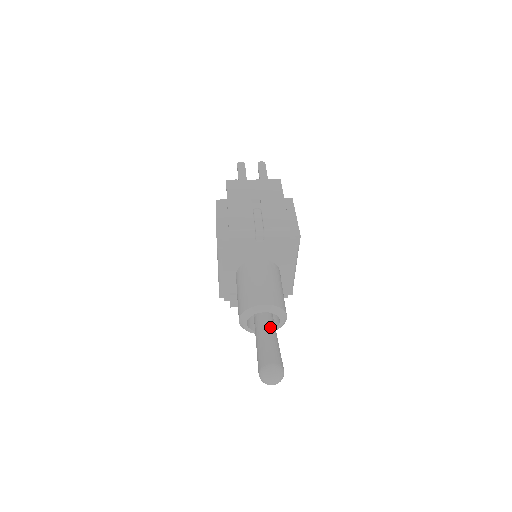
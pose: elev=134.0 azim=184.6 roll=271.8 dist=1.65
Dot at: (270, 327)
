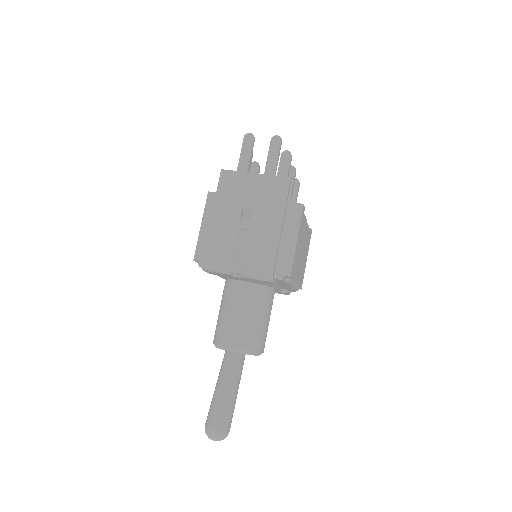
Dot at: (232, 375)
